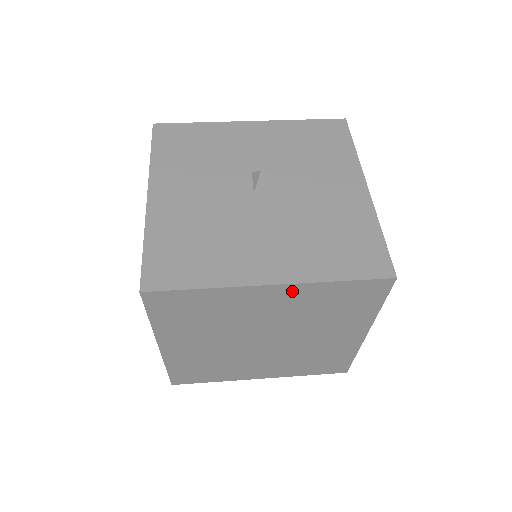
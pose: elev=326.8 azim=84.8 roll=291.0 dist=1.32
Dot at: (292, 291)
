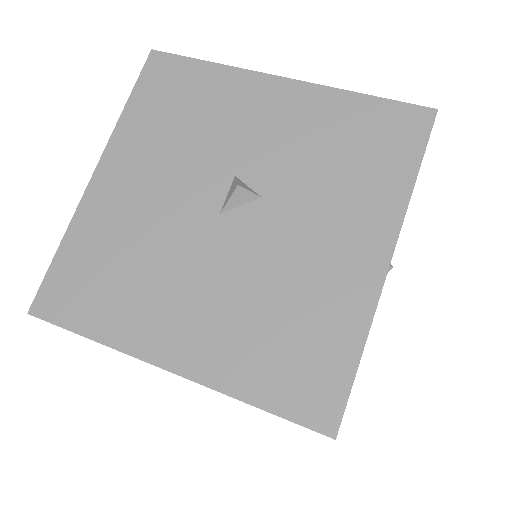
Dot at: occluded
